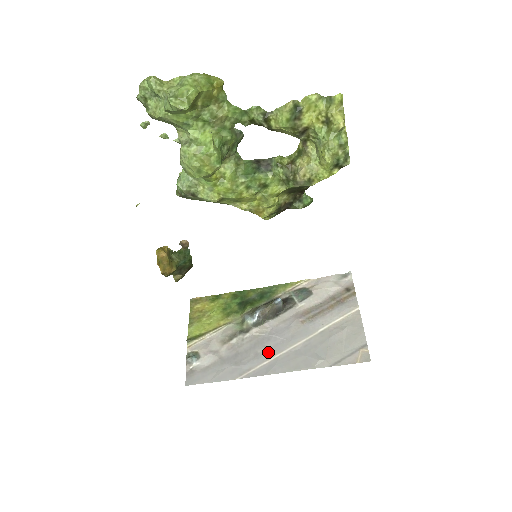
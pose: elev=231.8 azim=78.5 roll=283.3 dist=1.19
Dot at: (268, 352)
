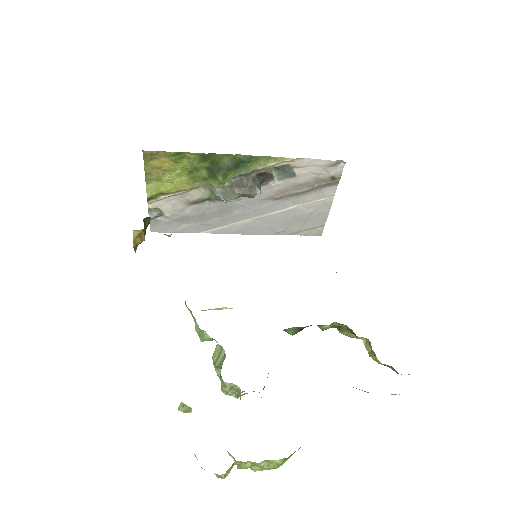
Dot at: (234, 218)
